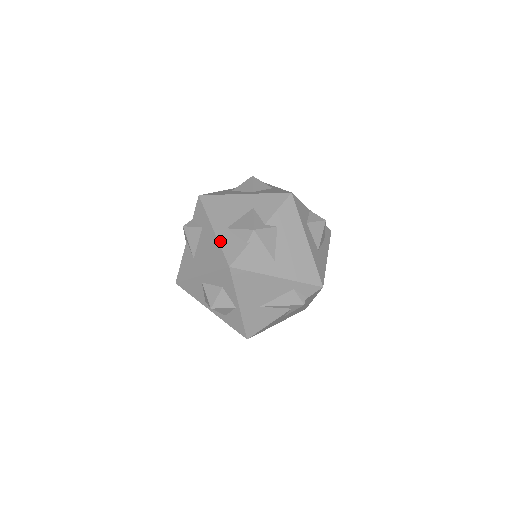
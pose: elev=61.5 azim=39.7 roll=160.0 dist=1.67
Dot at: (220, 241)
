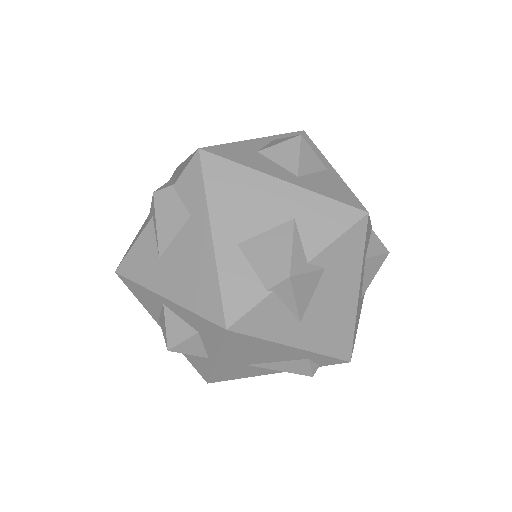
Dot at: (220, 268)
